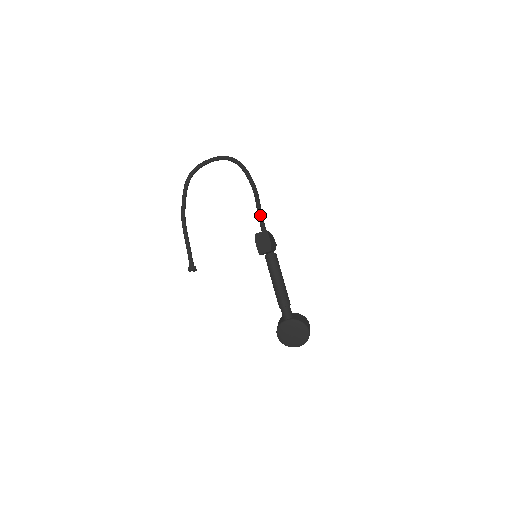
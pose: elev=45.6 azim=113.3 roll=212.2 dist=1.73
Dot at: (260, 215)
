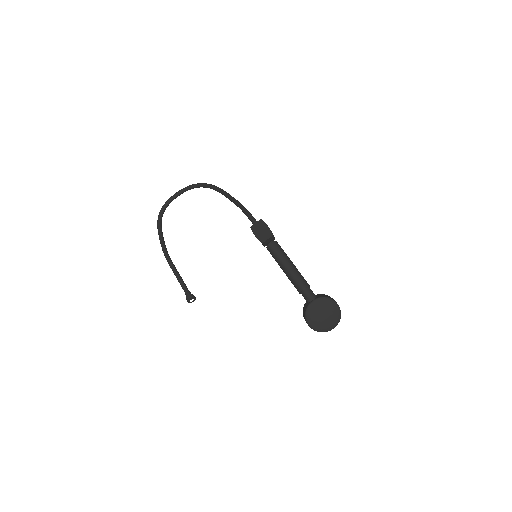
Dot at: (248, 213)
